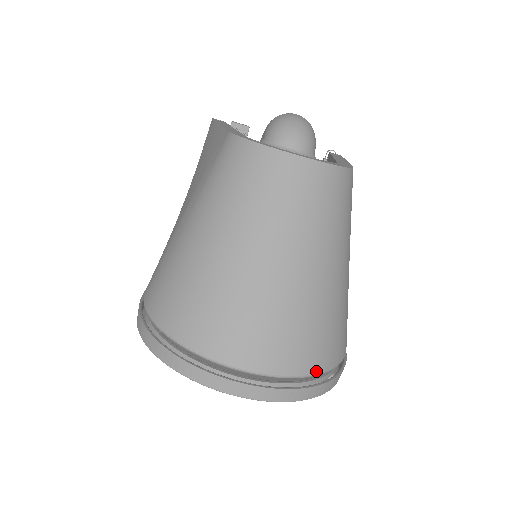
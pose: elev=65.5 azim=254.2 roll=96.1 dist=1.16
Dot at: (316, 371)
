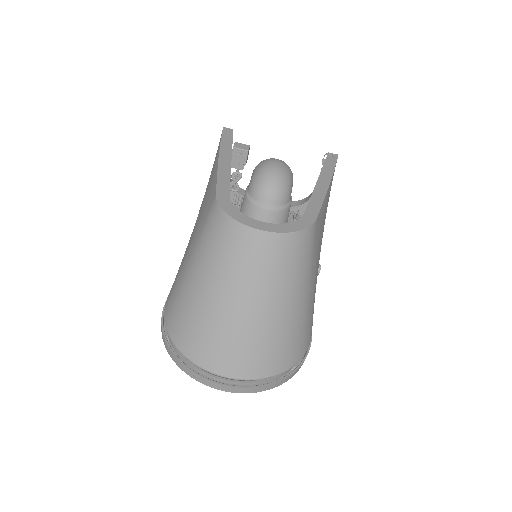
Dot at: (274, 374)
